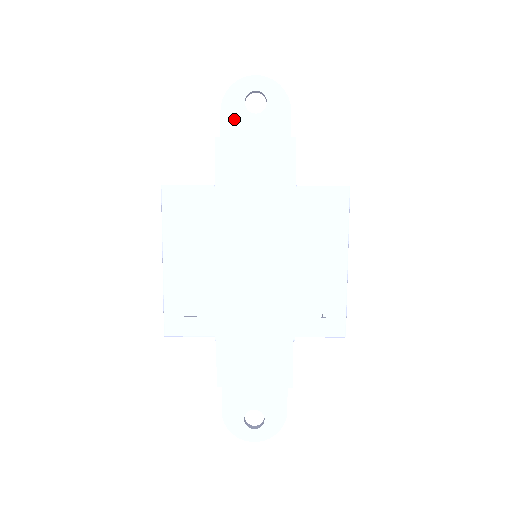
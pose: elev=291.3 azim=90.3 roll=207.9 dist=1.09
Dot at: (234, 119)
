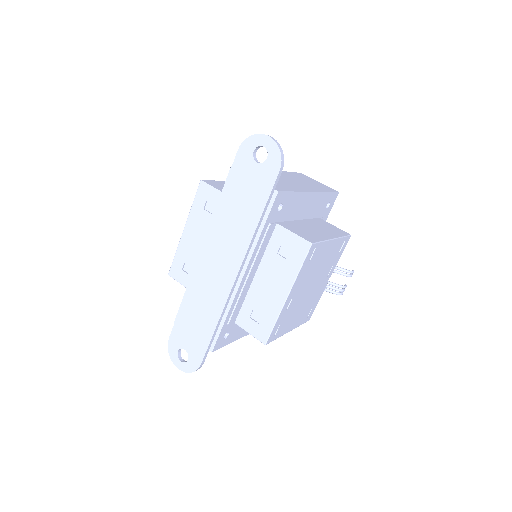
Dot at: (243, 160)
